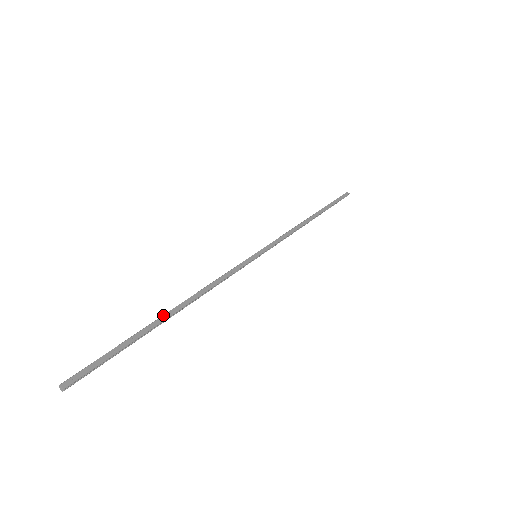
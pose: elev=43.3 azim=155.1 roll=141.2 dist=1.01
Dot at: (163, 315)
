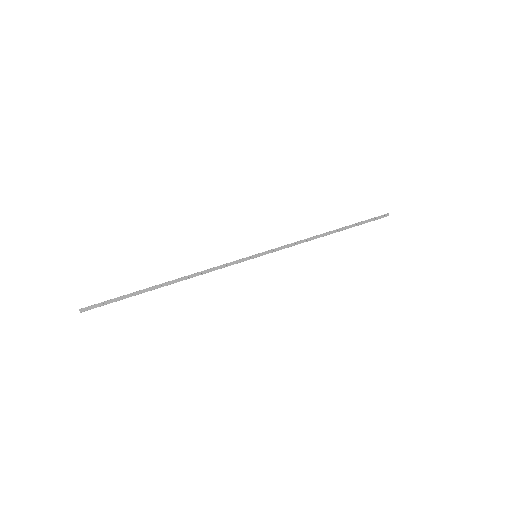
Dot at: (160, 284)
